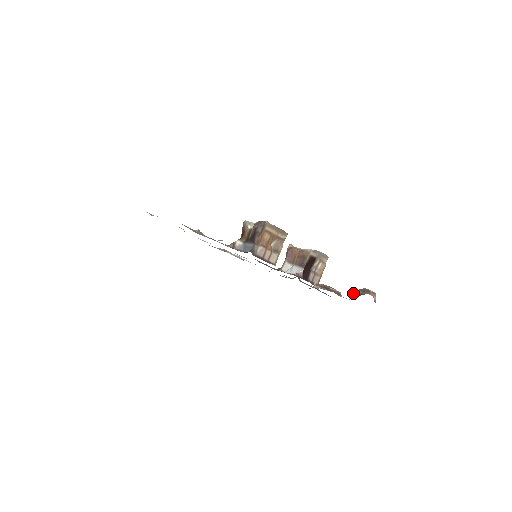
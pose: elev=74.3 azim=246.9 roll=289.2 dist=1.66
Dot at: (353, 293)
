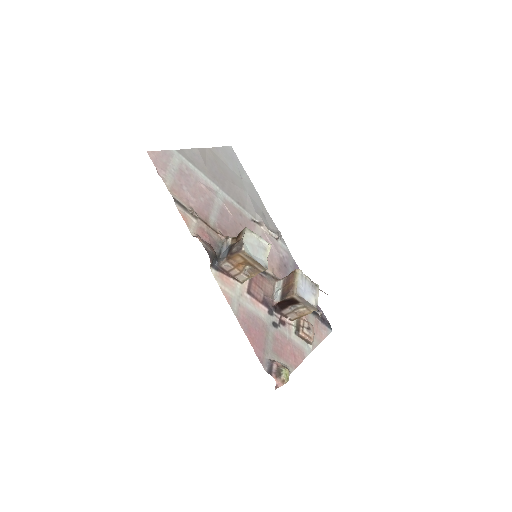
Dot at: (268, 364)
